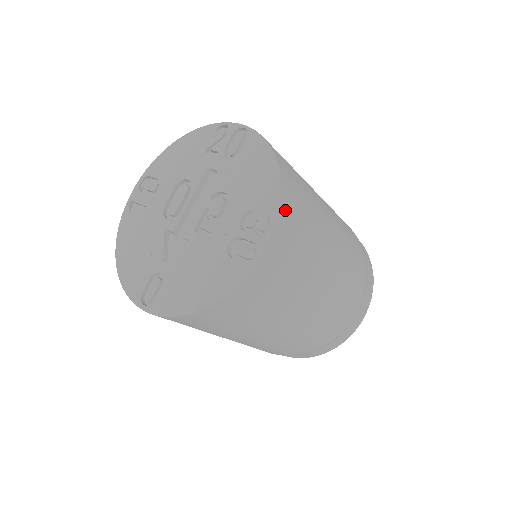
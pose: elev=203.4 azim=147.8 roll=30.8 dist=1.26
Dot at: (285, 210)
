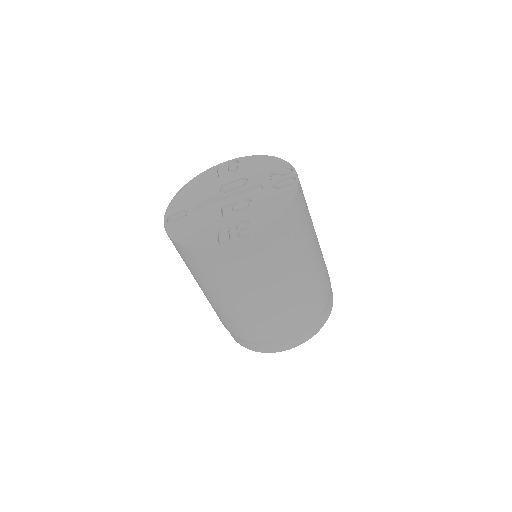
Dot at: (263, 237)
